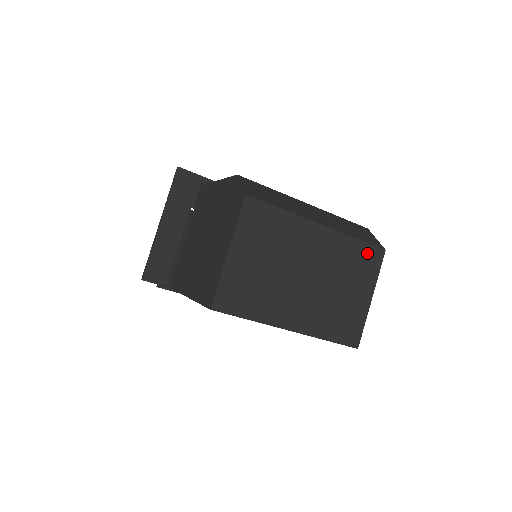
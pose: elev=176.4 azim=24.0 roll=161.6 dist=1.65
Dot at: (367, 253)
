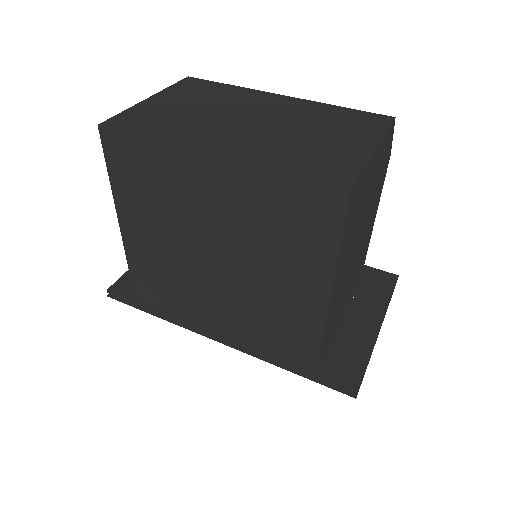
Dot at: (360, 116)
